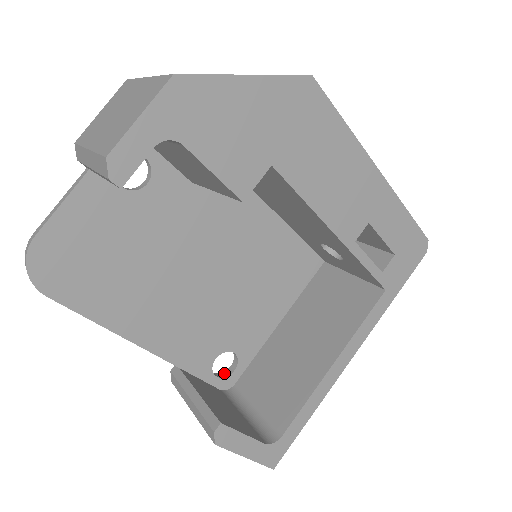
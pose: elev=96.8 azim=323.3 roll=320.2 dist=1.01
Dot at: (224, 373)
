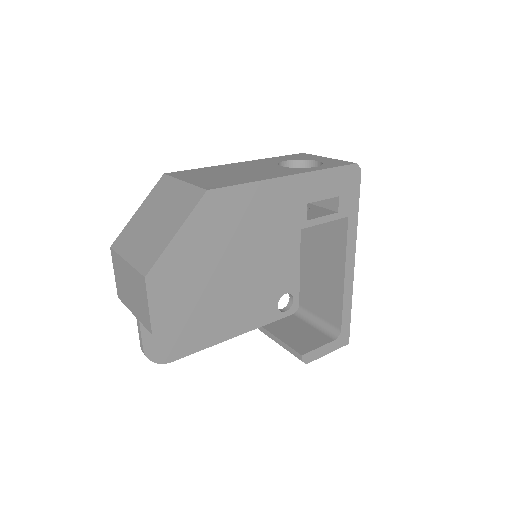
Dot at: (289, 304)
